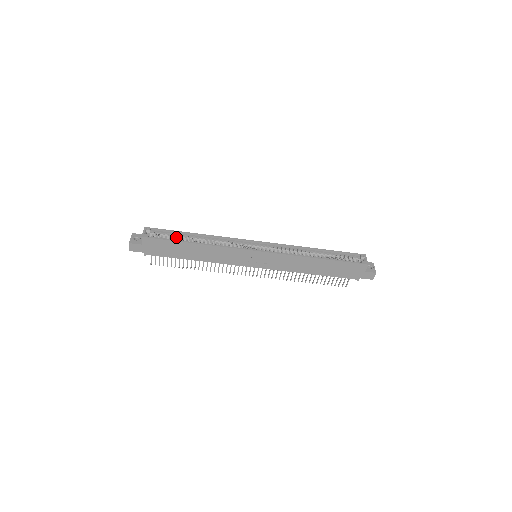
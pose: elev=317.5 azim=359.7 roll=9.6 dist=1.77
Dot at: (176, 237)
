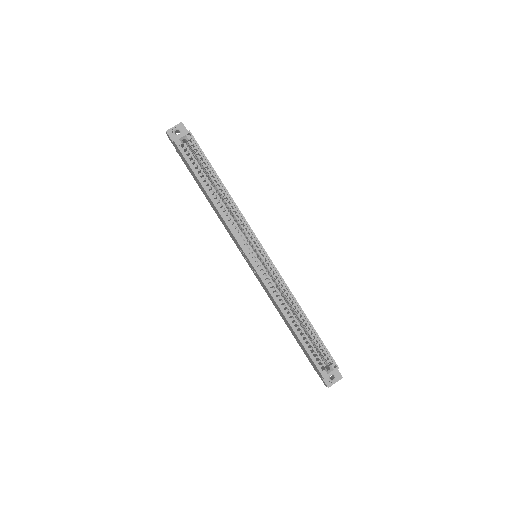
Dot at: (208, 167)
